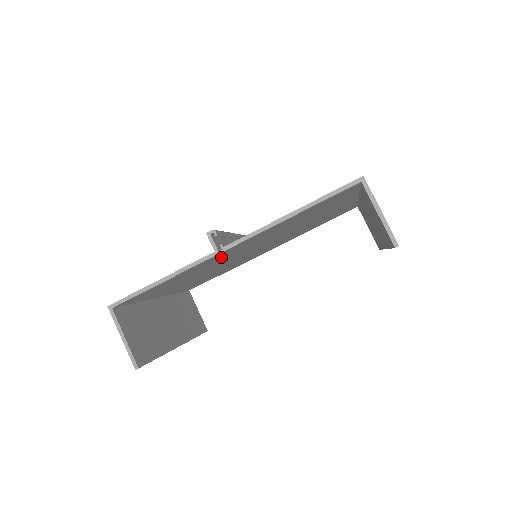
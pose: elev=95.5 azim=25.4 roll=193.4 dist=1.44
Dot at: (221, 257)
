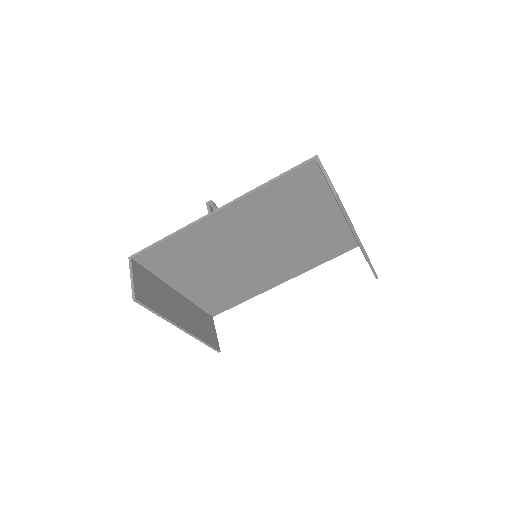
Dot at: (218, 231)
